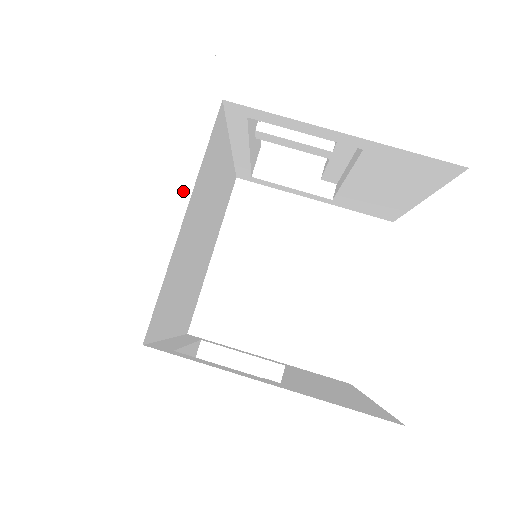
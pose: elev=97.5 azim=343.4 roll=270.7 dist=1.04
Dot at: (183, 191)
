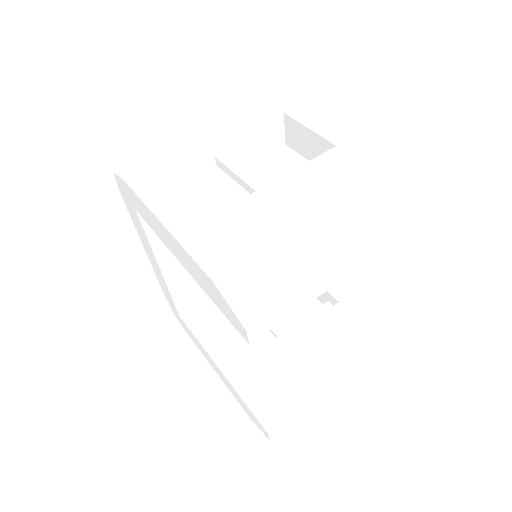
Dot at: (153, 256)
